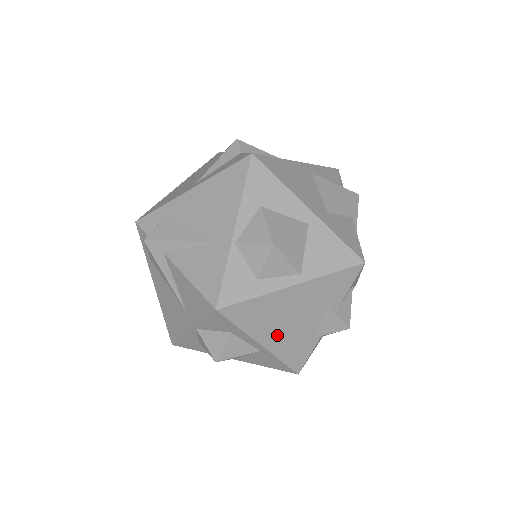
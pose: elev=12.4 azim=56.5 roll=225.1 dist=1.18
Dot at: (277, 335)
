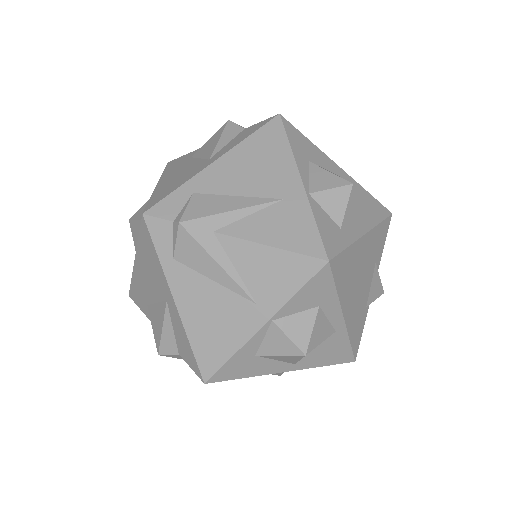
Dot at: (352, 303)
